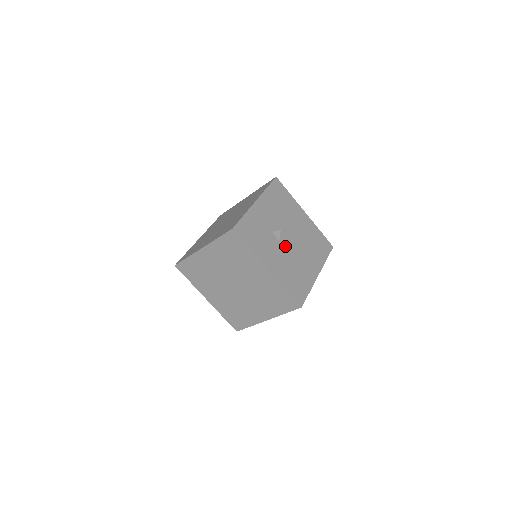
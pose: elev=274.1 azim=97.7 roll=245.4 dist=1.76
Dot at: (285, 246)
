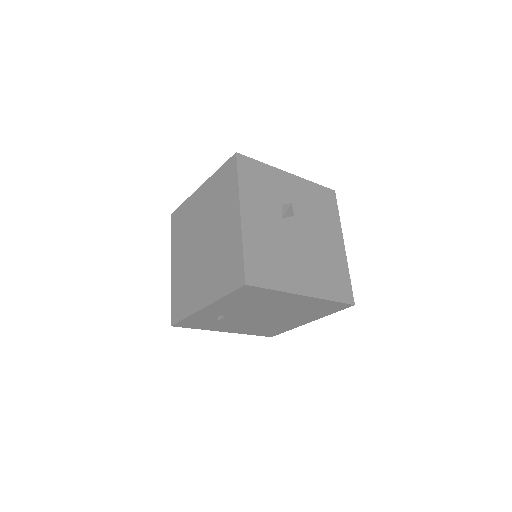
Dot at: (286, 229)
